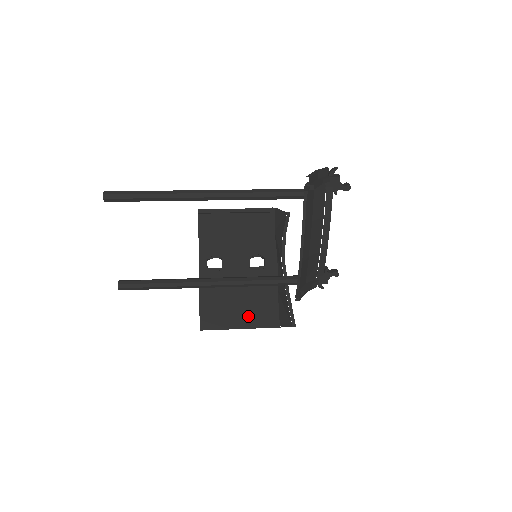
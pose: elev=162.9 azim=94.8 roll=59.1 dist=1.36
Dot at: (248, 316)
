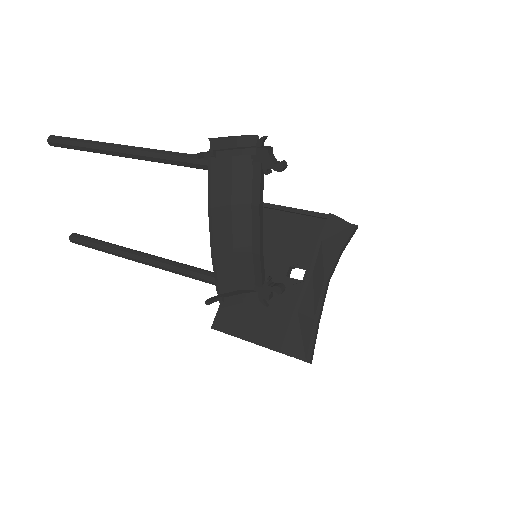
Dot at: (263, 331)
